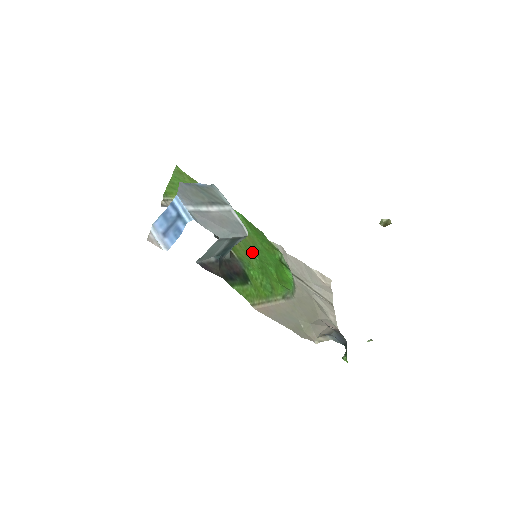
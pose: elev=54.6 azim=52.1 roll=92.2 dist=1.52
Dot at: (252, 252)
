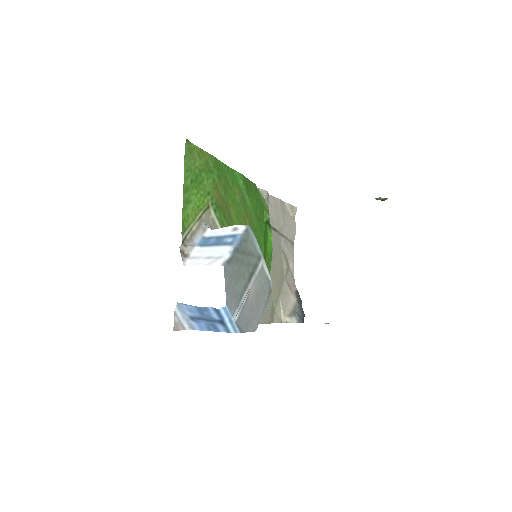
Dot at: occluded
